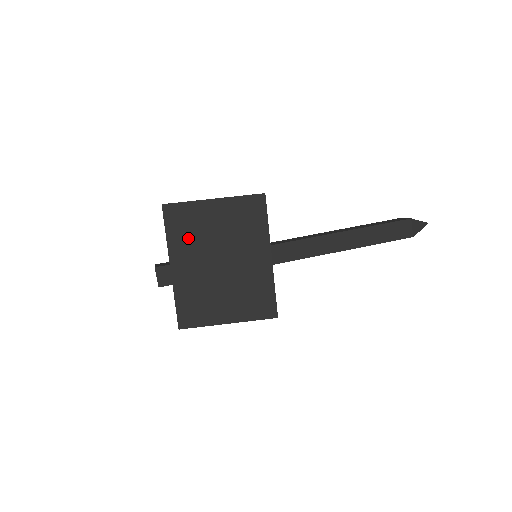
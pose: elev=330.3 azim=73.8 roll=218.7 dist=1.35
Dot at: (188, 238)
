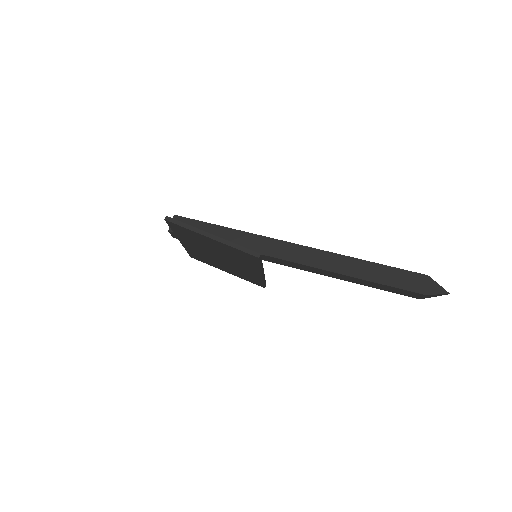
Dot at: (191, 239)
